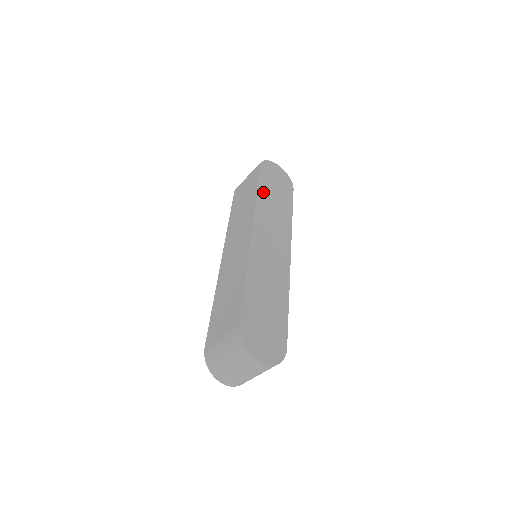
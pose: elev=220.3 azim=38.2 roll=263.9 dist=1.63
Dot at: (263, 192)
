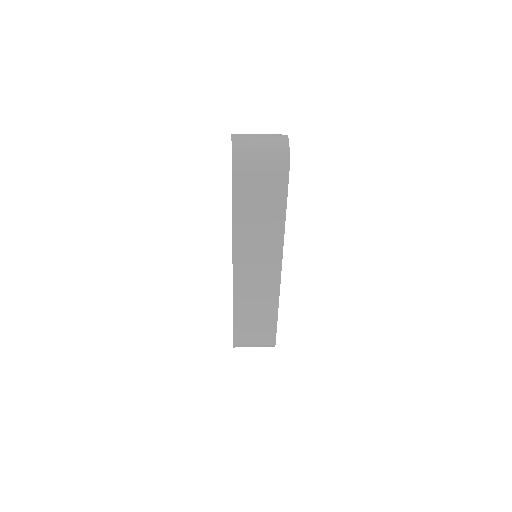
Dot at: occluded
